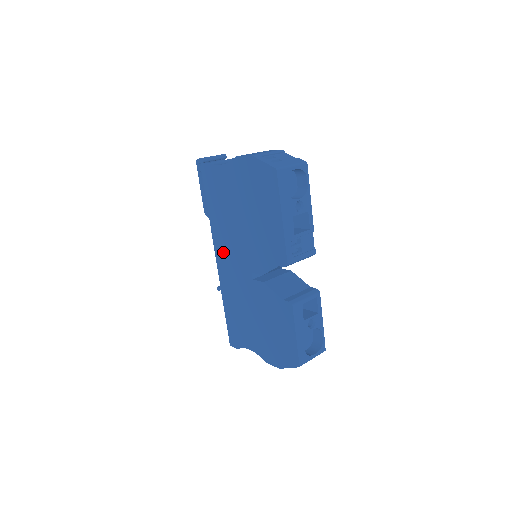
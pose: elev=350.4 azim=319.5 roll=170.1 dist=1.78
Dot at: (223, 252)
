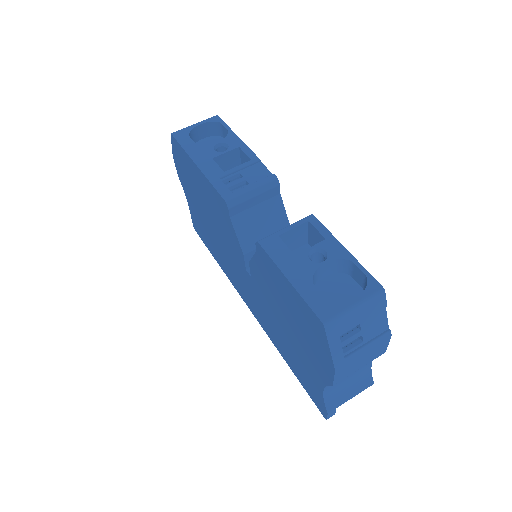
Dot at: (241, 289)
